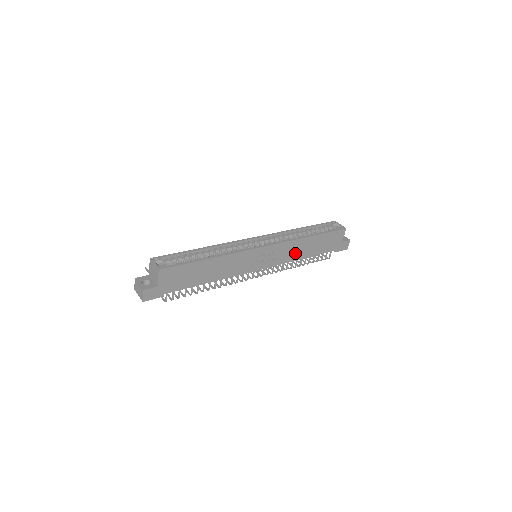
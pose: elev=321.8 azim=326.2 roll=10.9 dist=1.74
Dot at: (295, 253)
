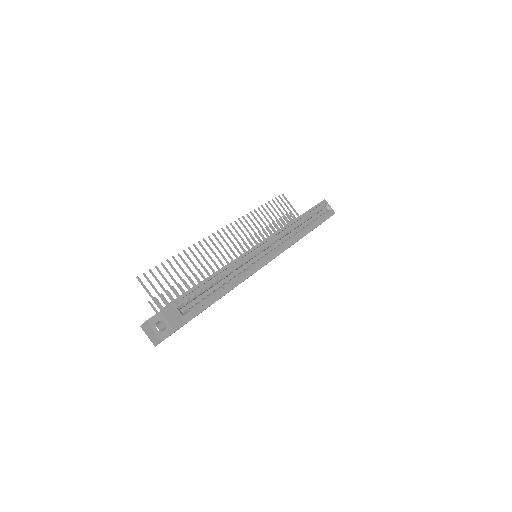
Dot at: occluded
